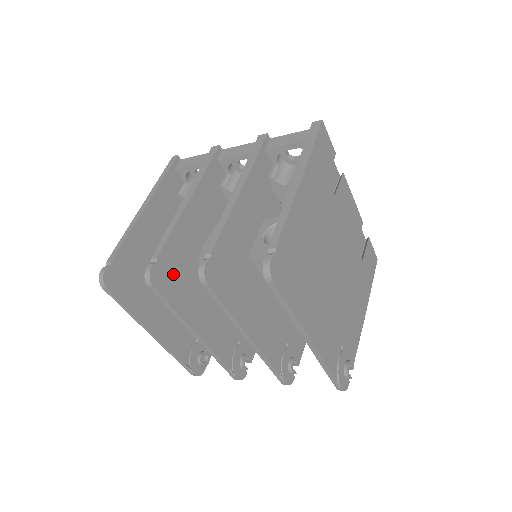
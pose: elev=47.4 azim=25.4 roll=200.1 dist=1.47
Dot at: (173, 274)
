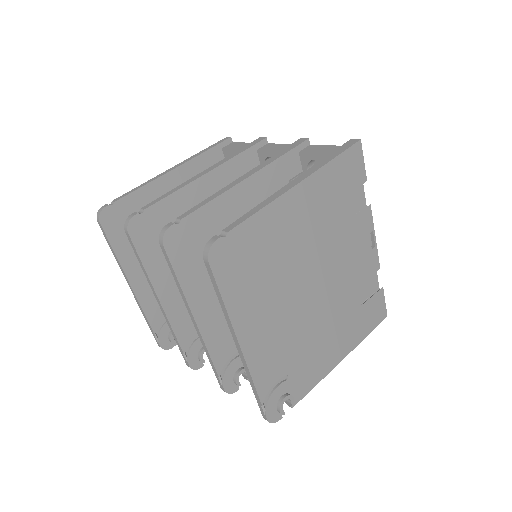
Dot at: (156, 232)
